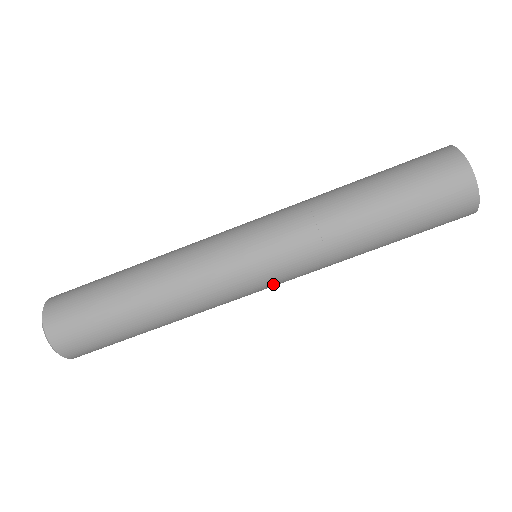
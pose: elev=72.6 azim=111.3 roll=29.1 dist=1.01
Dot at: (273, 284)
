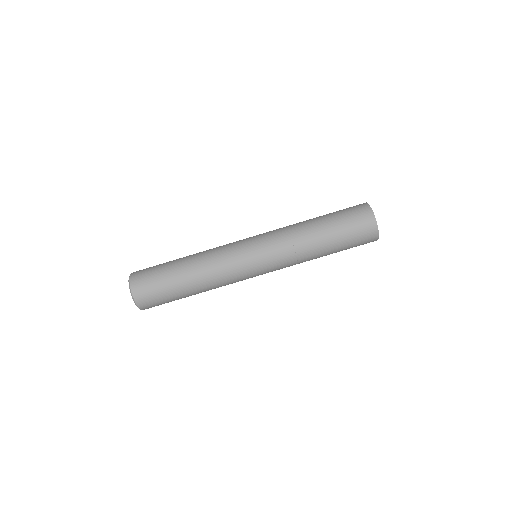
Dot at: occluded
